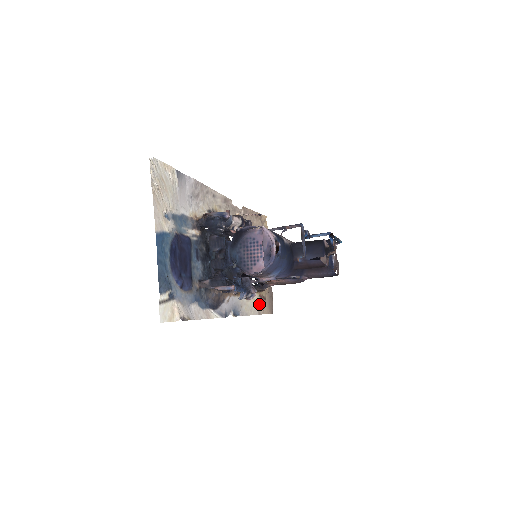
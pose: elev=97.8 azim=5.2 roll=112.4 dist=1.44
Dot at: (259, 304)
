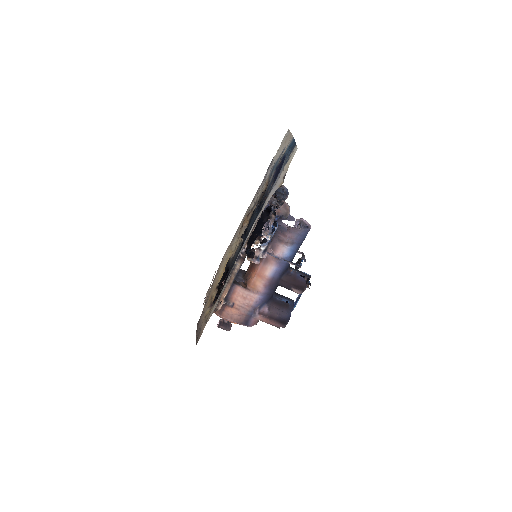
Dot at: (213, 309)
